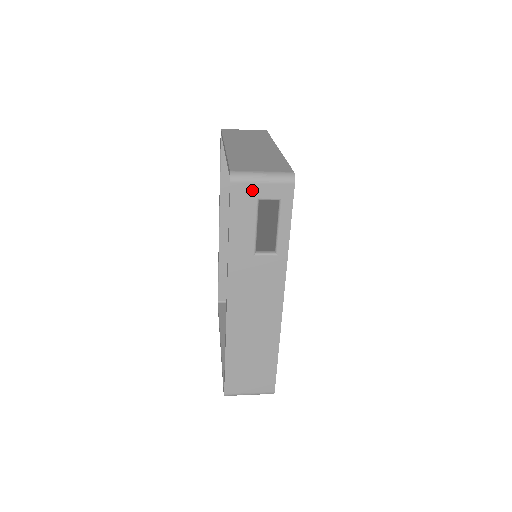
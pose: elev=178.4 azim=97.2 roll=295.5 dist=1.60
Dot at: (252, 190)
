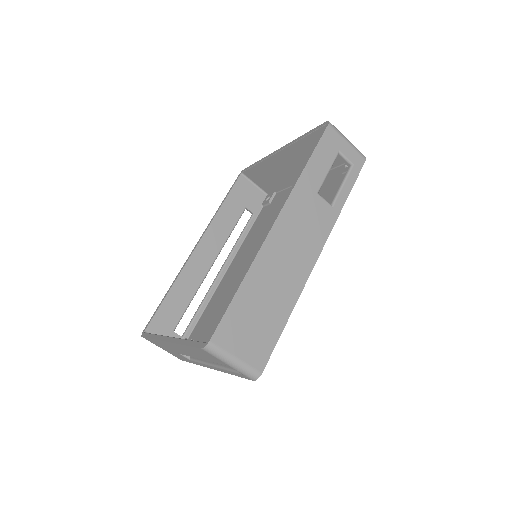
Dot at: (339, 142)
